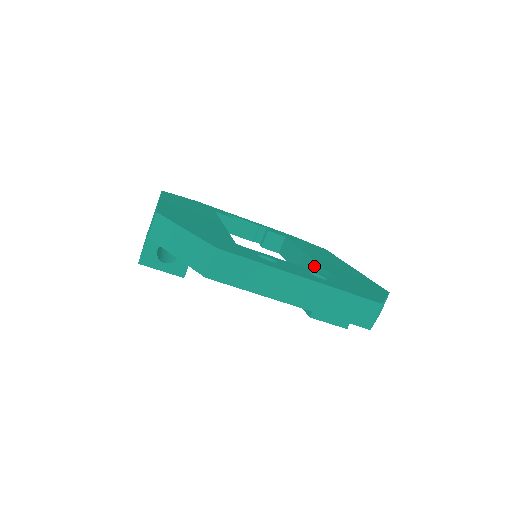
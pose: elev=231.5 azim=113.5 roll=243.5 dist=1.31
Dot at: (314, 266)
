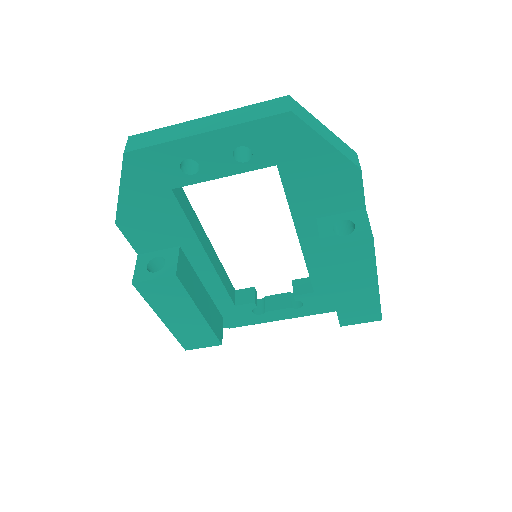
Dot at: occluded
